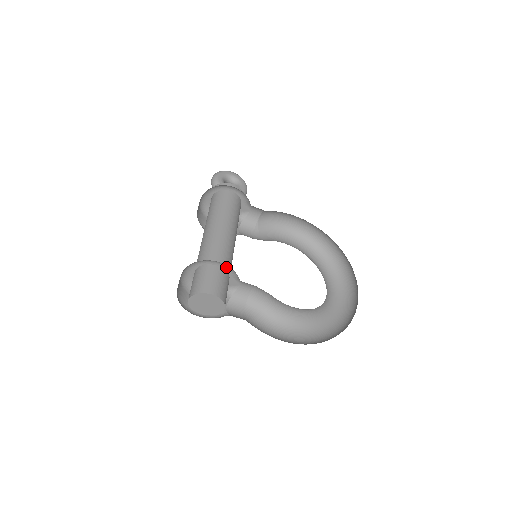
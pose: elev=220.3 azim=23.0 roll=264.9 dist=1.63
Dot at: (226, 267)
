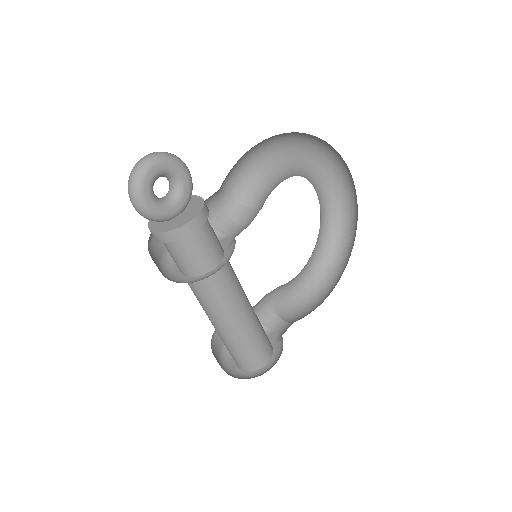
Dot at: occluded
